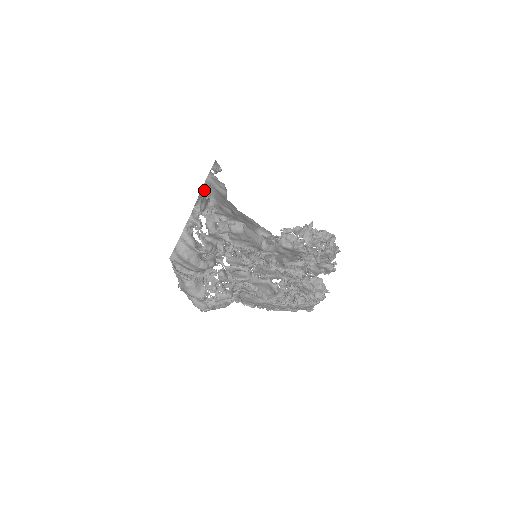
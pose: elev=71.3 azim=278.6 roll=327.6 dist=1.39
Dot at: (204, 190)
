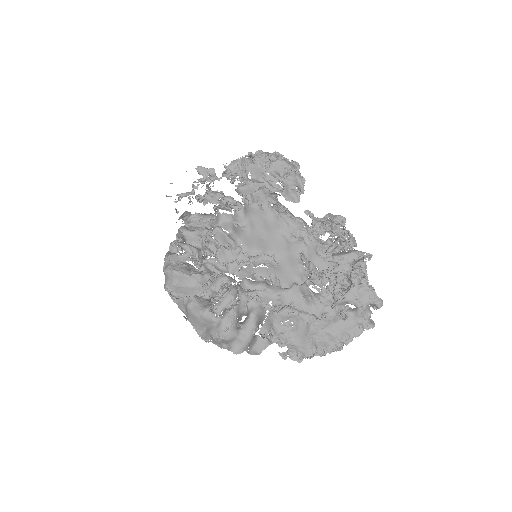
Dot at: occluded
